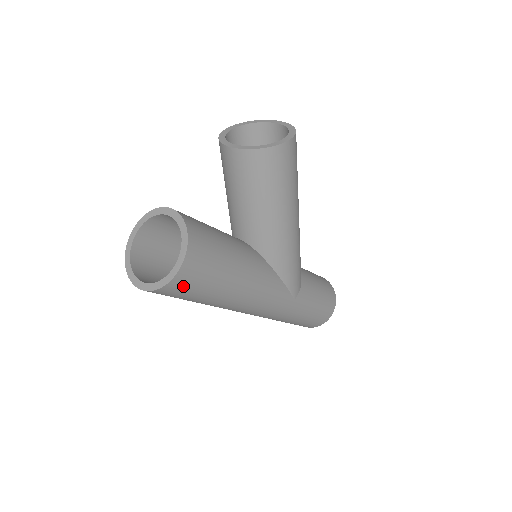
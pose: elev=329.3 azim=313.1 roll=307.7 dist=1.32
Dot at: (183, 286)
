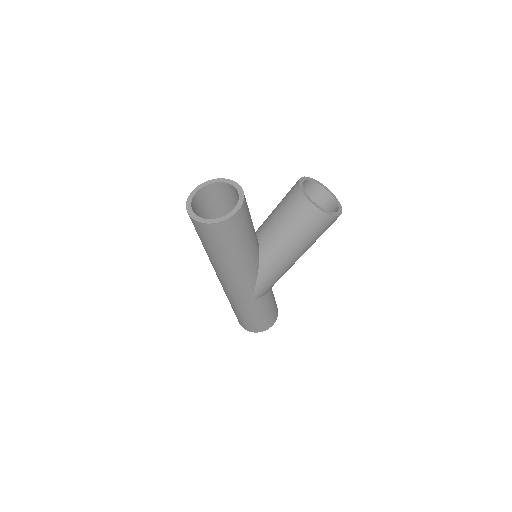
Dot at: (210, 232)
